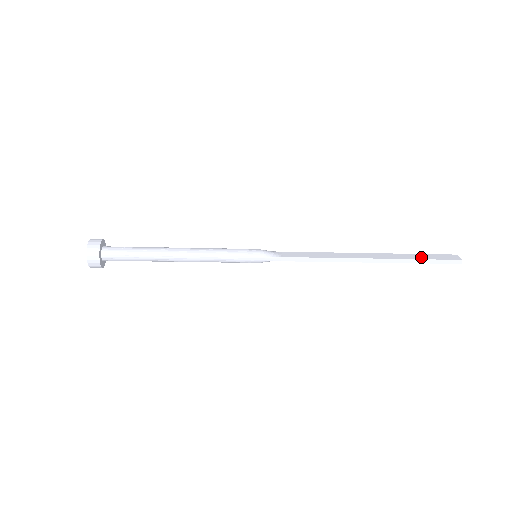
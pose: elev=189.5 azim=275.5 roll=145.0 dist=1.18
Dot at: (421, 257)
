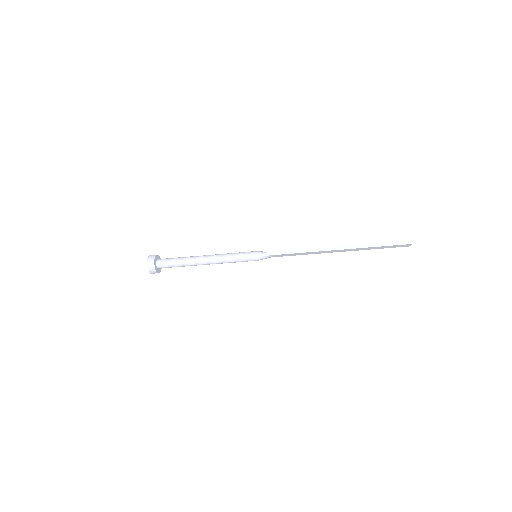
Dot at: (378, 244)
